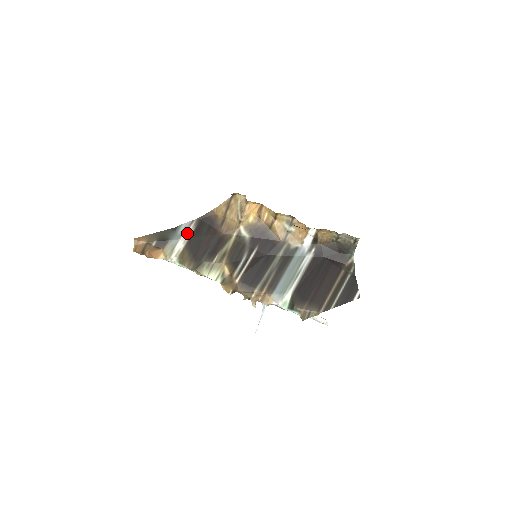
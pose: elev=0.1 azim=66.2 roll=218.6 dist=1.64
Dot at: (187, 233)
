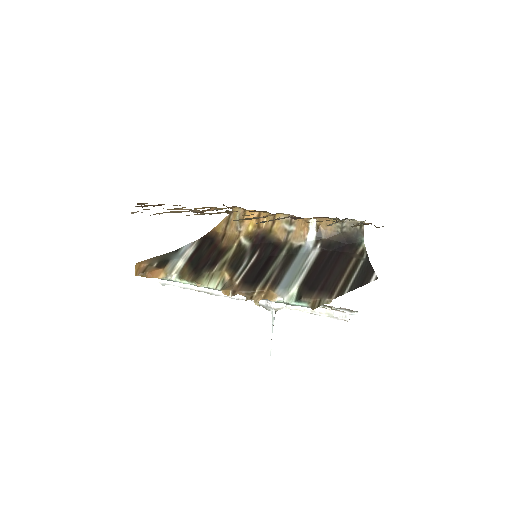
Dot at: (188, 252)
